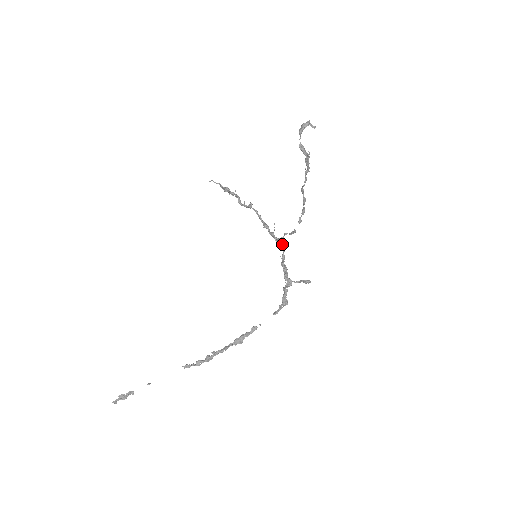
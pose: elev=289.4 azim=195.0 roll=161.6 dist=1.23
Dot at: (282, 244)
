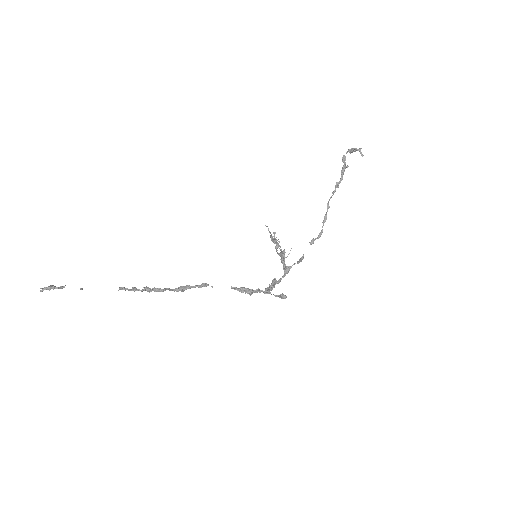
Dot at: (285, 273)
